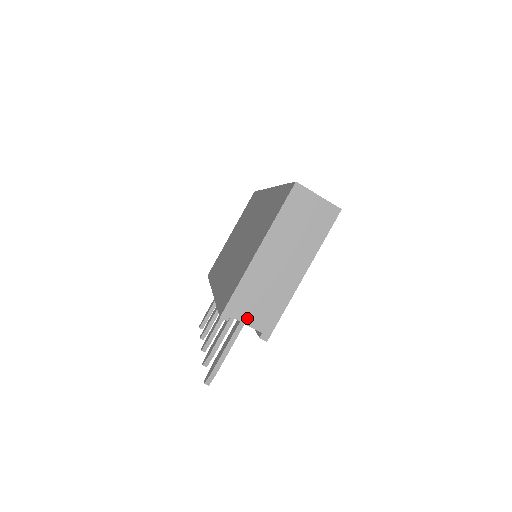
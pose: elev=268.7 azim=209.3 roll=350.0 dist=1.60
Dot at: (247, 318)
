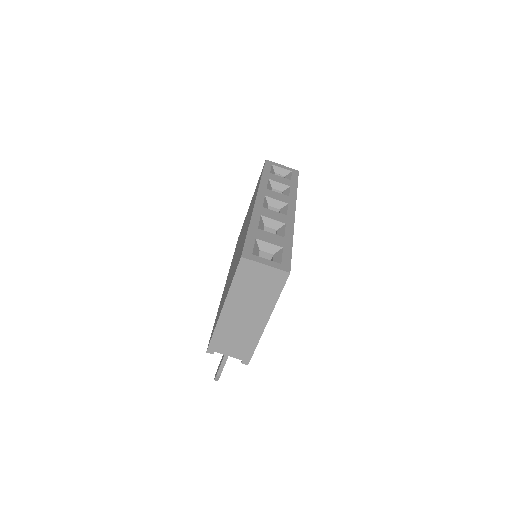
Dot at: (228, 352)
